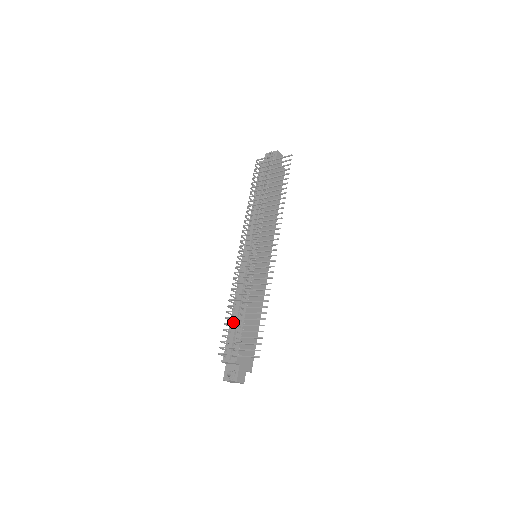
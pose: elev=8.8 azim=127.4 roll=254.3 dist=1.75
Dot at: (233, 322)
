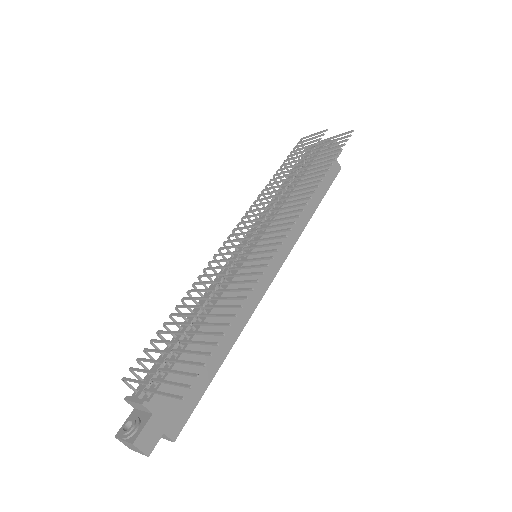
Dot at: (176, 339)
